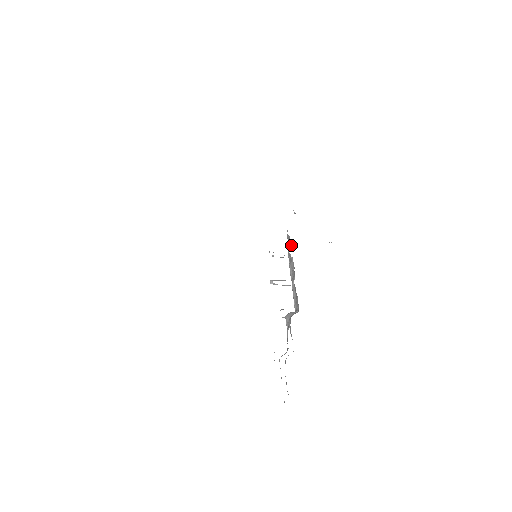
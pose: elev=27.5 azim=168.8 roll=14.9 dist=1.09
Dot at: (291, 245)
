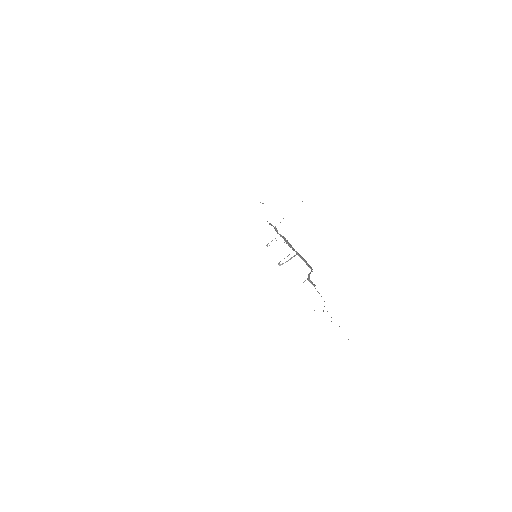
Dot at: (275, 228)
